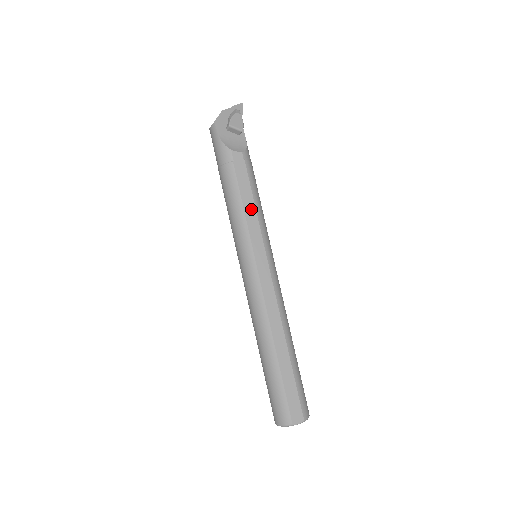
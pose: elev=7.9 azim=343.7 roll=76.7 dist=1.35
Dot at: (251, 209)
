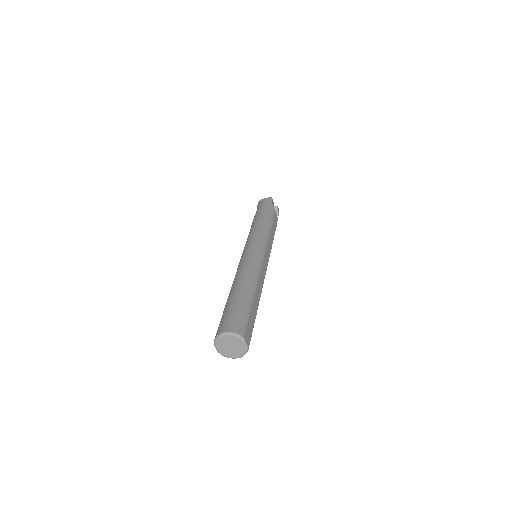
Dot at: (272, 236)
